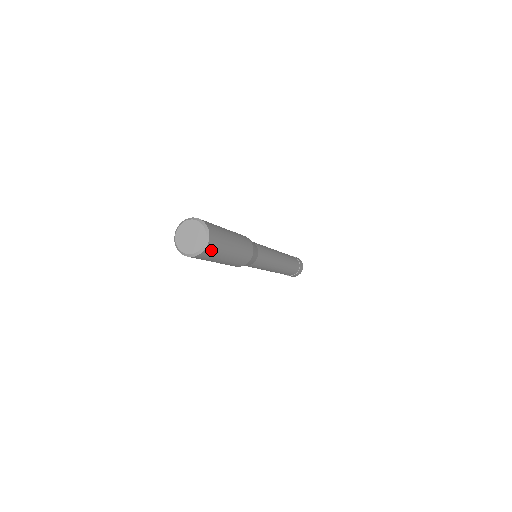
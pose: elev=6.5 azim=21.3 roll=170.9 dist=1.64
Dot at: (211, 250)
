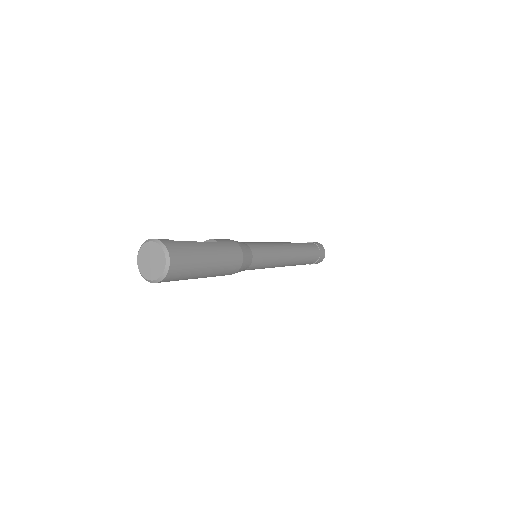
Dot at: (176, 274)
